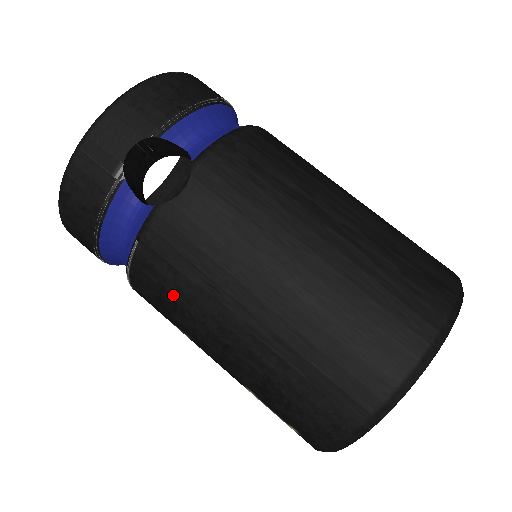
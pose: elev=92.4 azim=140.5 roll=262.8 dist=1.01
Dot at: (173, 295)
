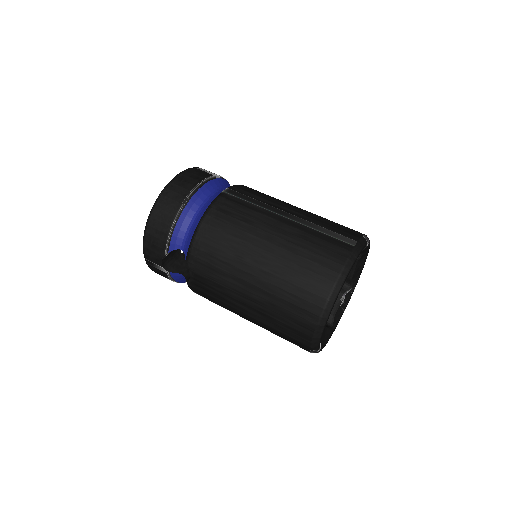
Dot at: occluded
